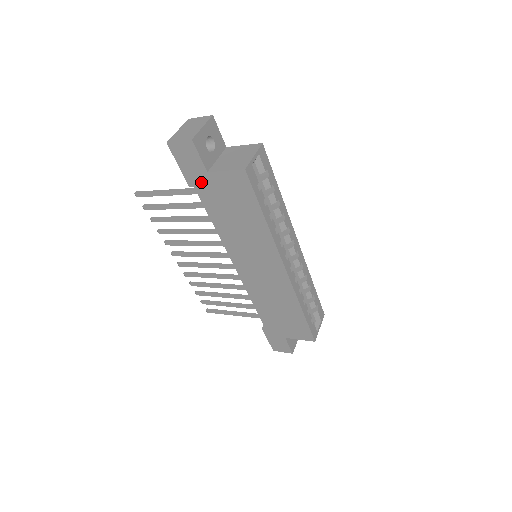
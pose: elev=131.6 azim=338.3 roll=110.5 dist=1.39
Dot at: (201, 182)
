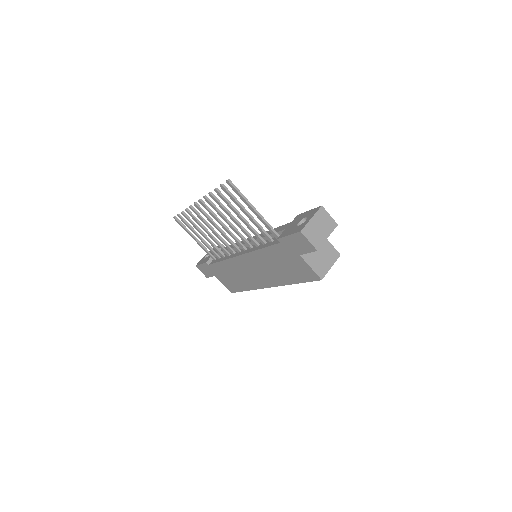
Dot at: (288, 249)
